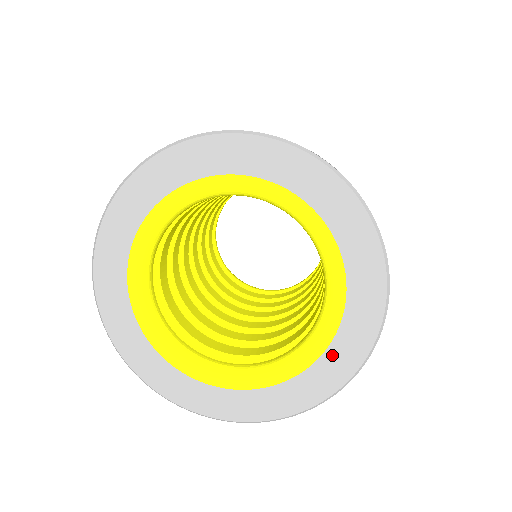
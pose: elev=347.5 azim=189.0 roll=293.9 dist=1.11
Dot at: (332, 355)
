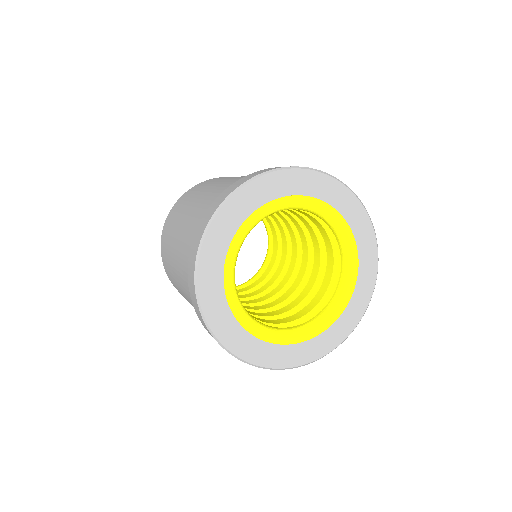
Dot at: (363, 255)
